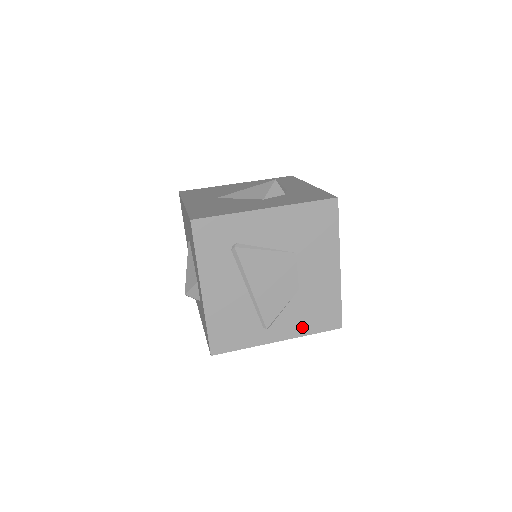
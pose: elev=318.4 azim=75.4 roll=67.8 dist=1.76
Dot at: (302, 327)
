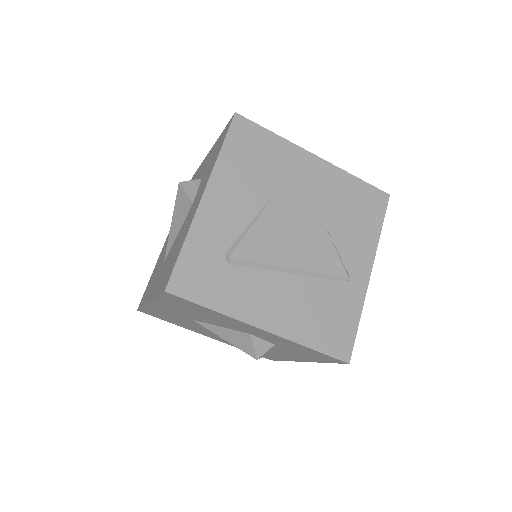
Dot at: (367, 238)
